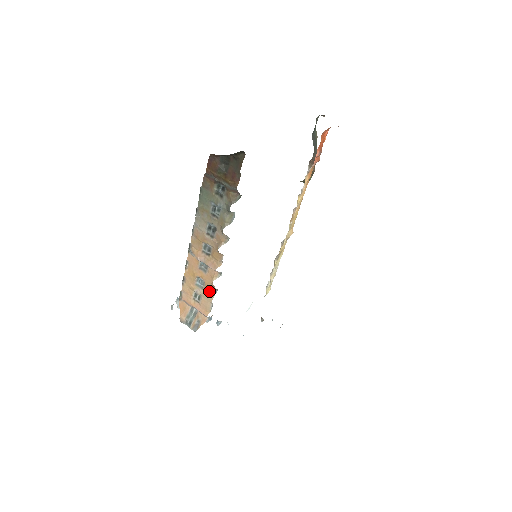
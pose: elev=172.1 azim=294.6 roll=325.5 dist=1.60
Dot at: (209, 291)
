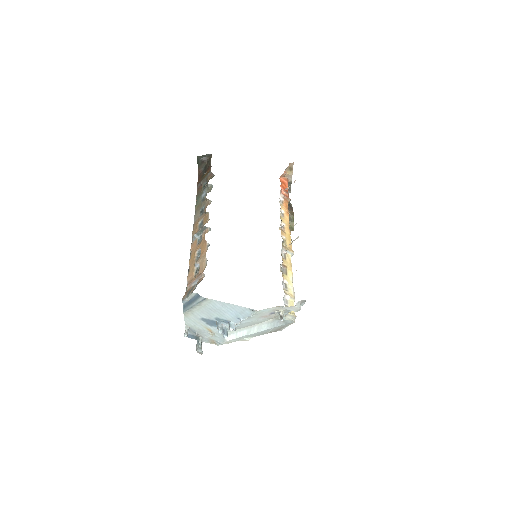
Dot at: (204, 251)
